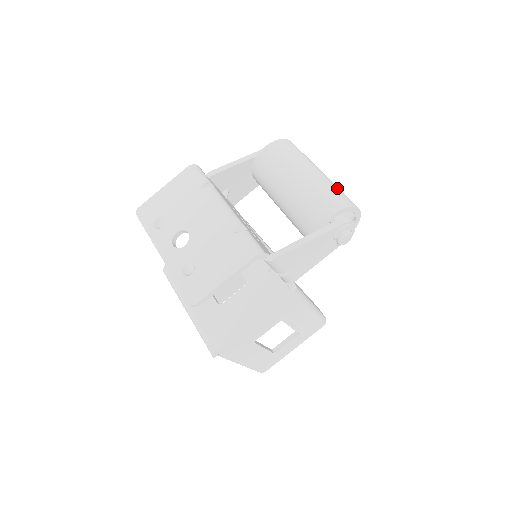
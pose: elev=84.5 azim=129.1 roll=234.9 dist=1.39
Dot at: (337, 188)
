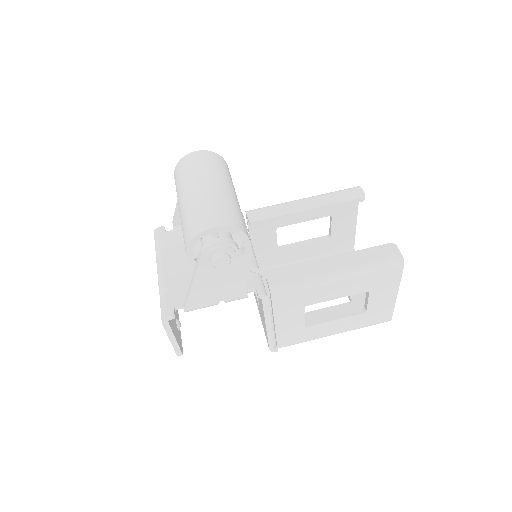
Dot at: (195, 210)
